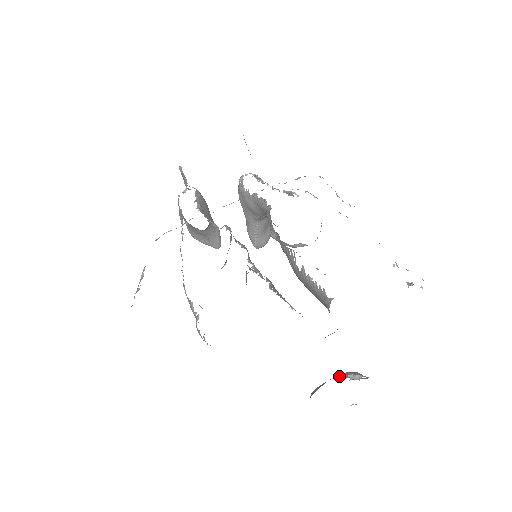
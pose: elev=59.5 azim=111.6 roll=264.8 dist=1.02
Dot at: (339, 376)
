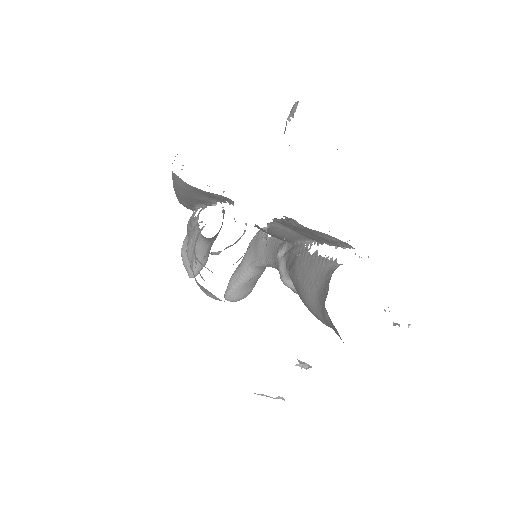
Dot at: occluded
